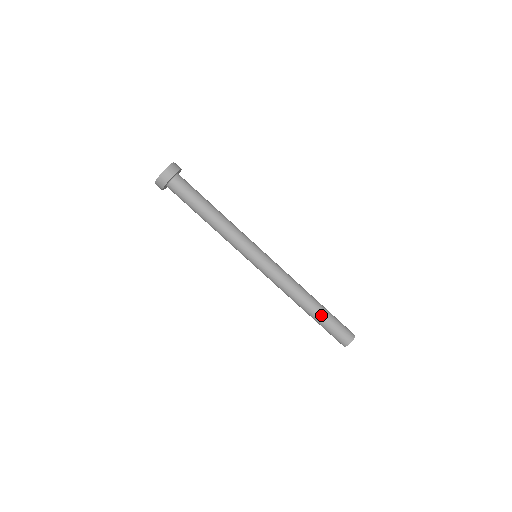
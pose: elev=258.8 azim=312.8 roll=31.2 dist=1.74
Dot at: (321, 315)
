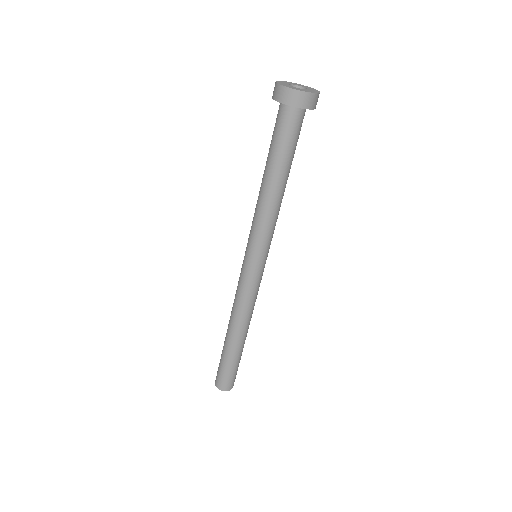
Dot at: (235, 353)
